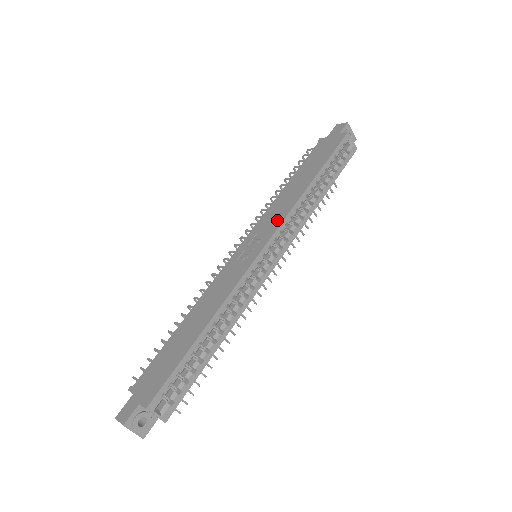
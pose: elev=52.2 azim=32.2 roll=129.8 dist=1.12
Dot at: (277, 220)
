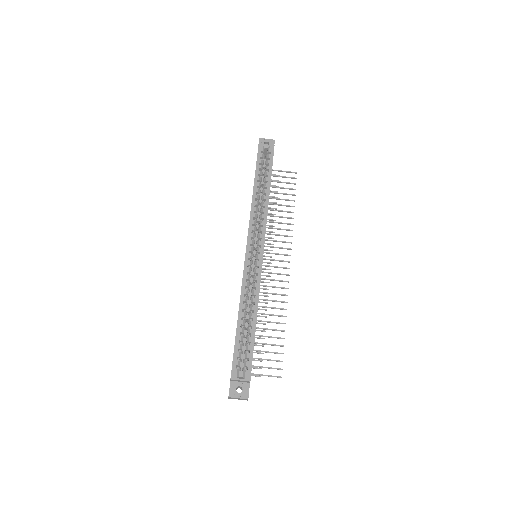
Dot at: occluded
